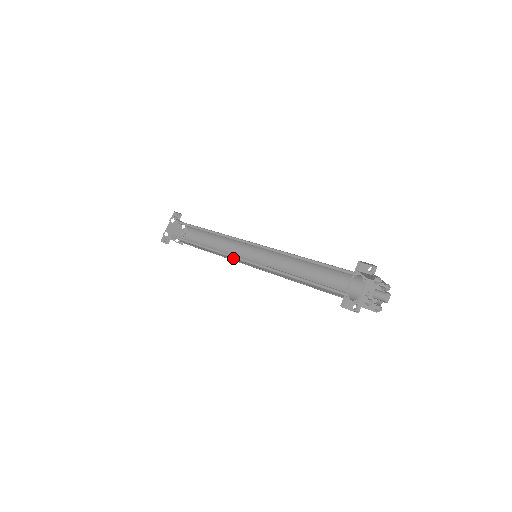
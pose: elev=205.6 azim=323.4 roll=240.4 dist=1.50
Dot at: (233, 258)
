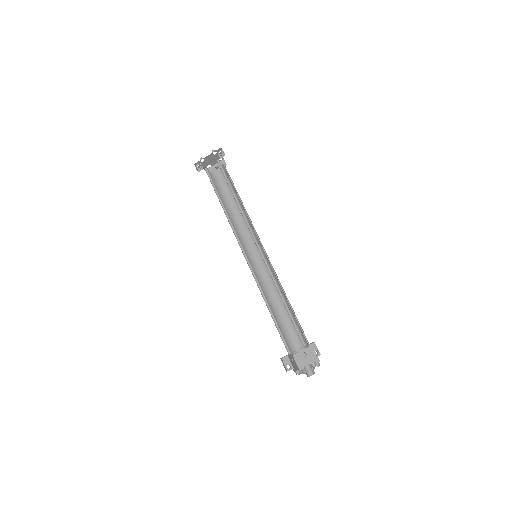
Dot at: (240, 235)
